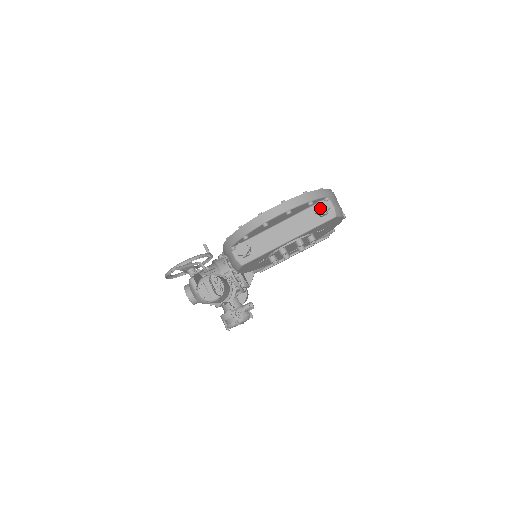
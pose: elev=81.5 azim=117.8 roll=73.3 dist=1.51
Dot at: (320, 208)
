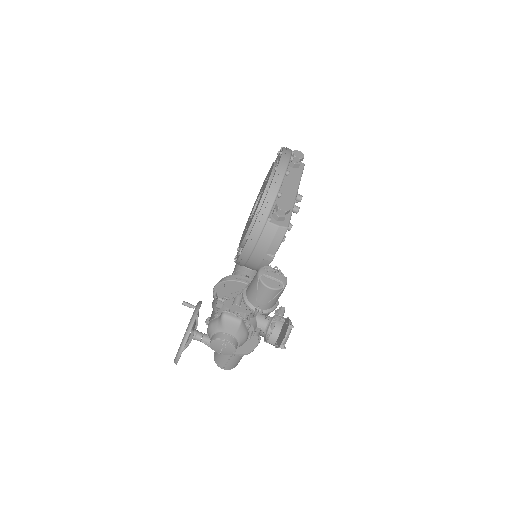
Dot at: (298, 155)
